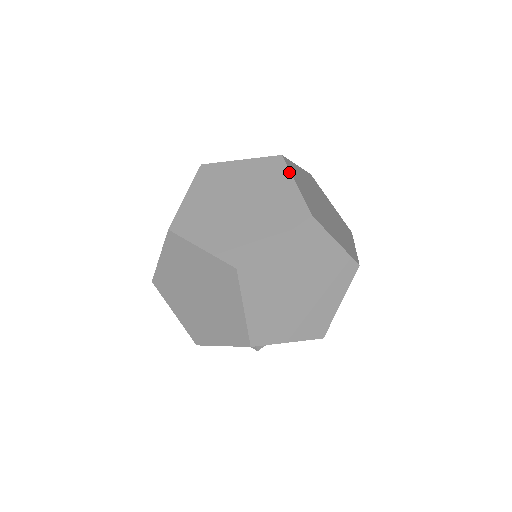
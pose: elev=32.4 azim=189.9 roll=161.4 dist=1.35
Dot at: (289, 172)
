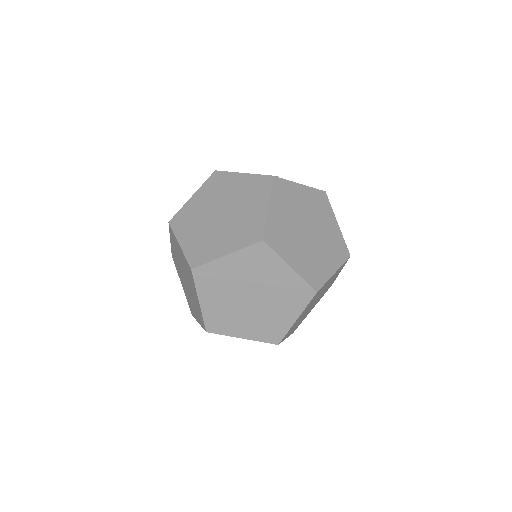
Dot at: (269, 194)
